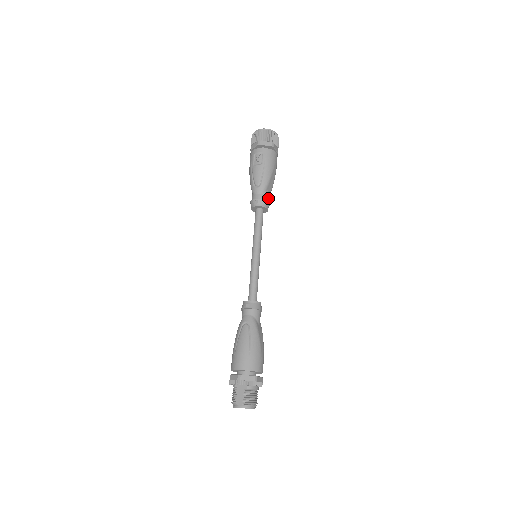
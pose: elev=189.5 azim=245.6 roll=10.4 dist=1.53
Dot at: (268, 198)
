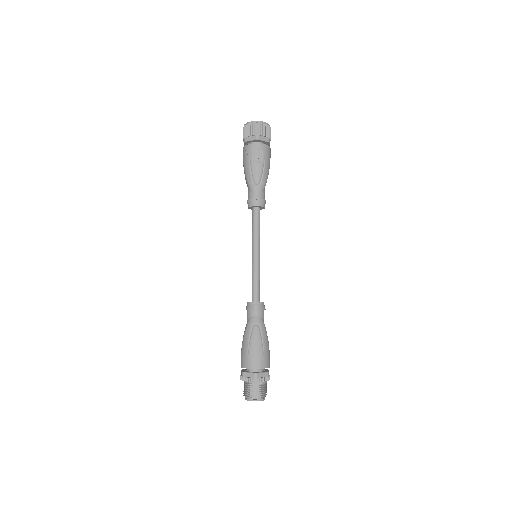
Dot at: (264, 197)
